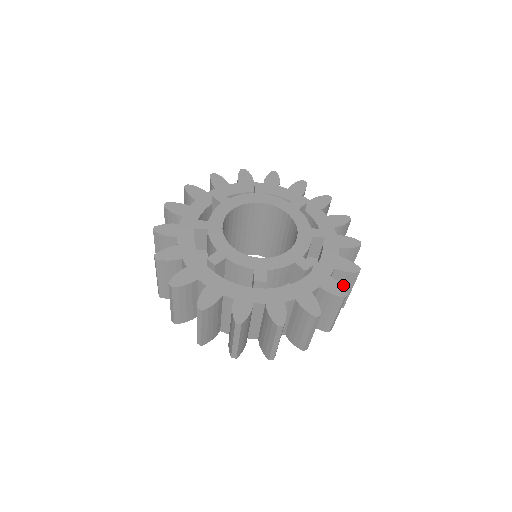
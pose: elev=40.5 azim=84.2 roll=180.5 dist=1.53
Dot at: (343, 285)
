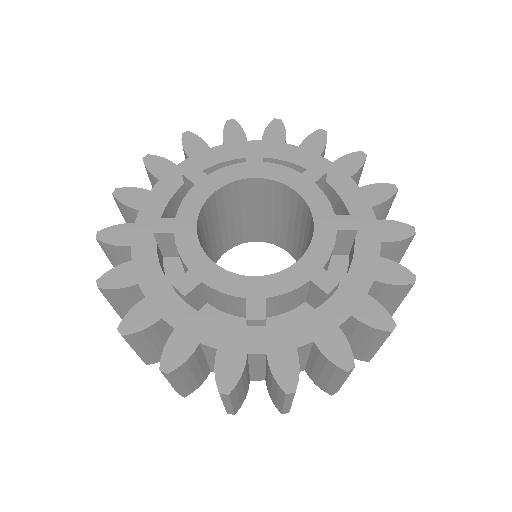
Dot at: (388, 298)
